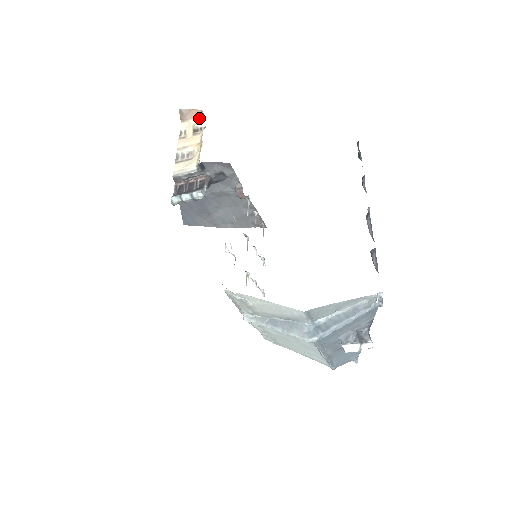
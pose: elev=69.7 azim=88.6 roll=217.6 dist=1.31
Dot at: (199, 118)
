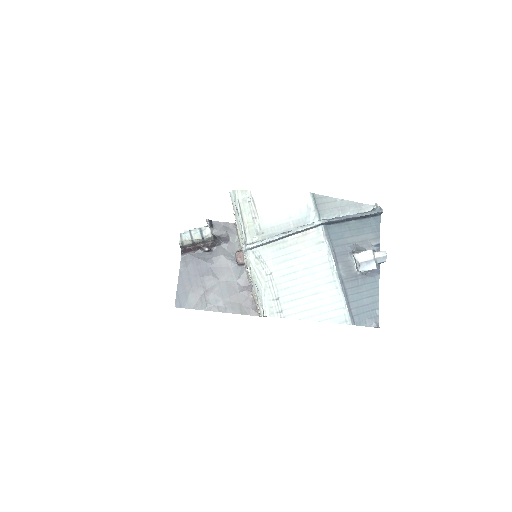
Dot at: occluded
